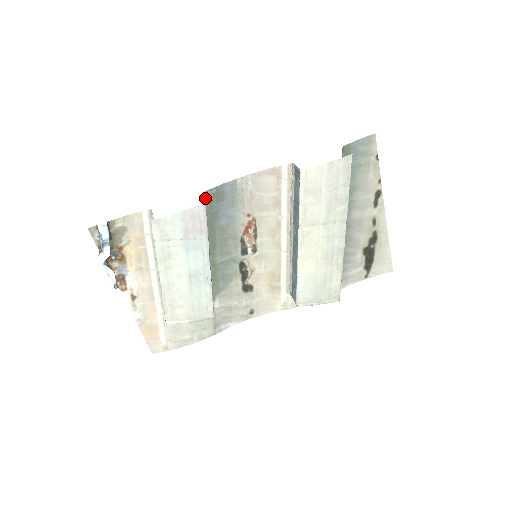
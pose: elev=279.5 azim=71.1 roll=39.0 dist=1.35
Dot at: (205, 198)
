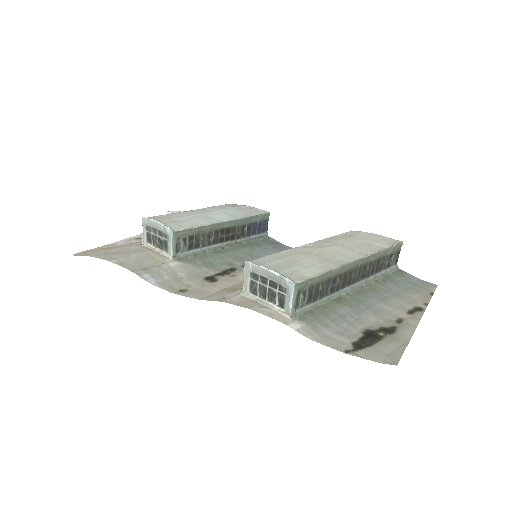
Dot at: (265, 238)
